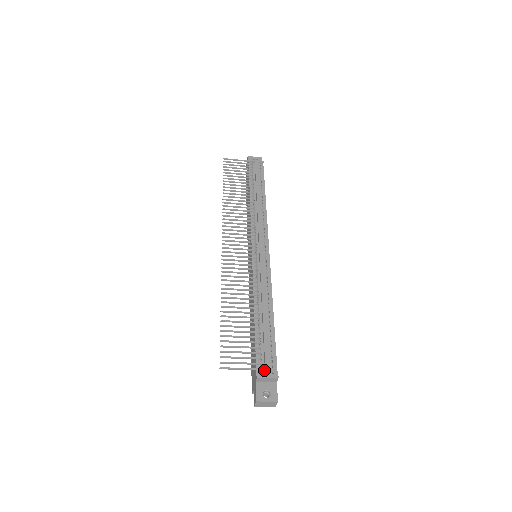
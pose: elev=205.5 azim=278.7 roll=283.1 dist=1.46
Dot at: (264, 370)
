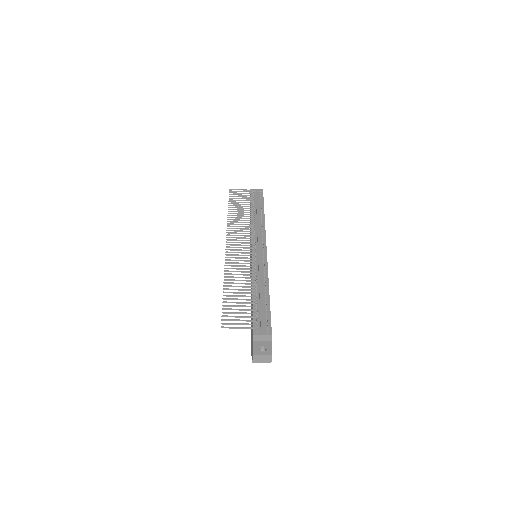
Dot at: (260, 330)
